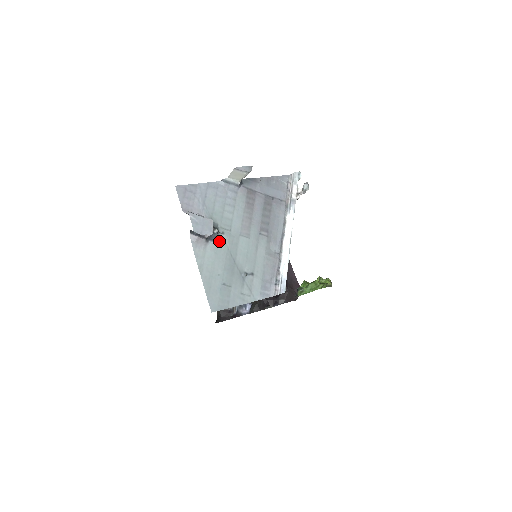
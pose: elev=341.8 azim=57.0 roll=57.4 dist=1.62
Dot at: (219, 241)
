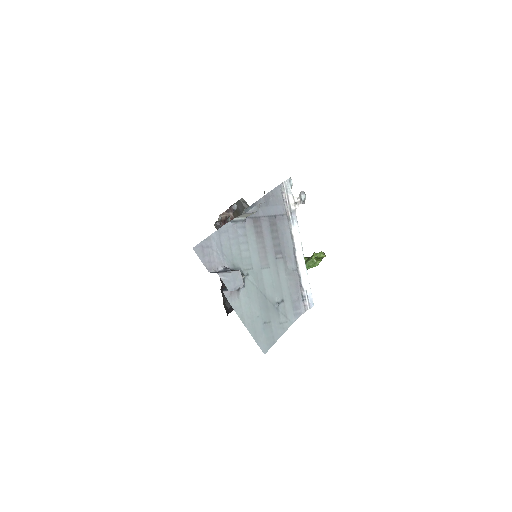
Dot at: (247, 284)
